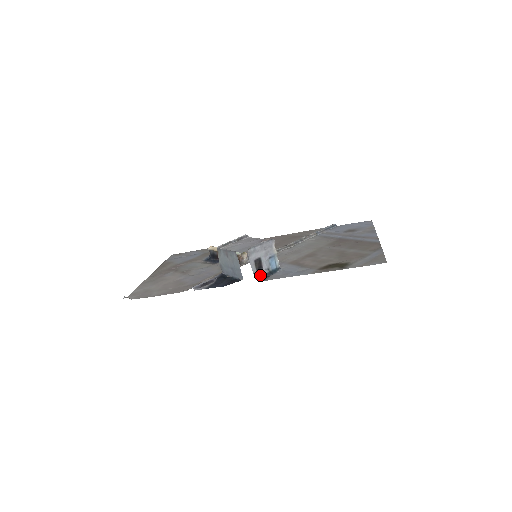
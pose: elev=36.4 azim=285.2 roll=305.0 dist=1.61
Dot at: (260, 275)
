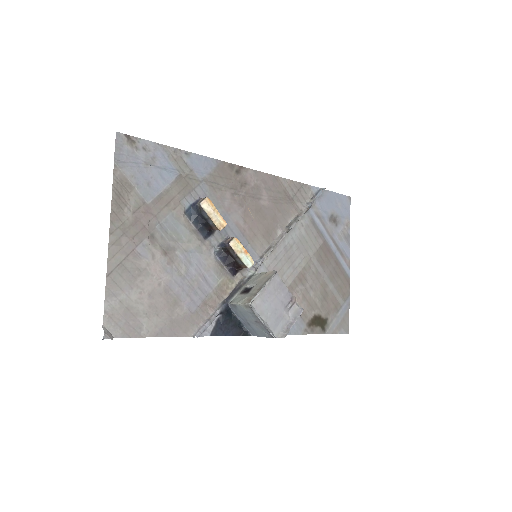
Dot at: occluded
